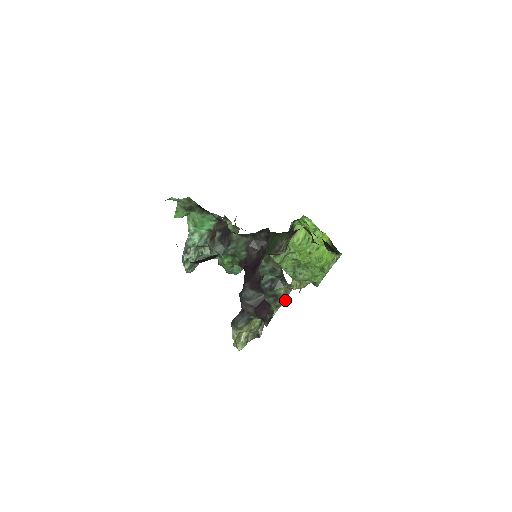
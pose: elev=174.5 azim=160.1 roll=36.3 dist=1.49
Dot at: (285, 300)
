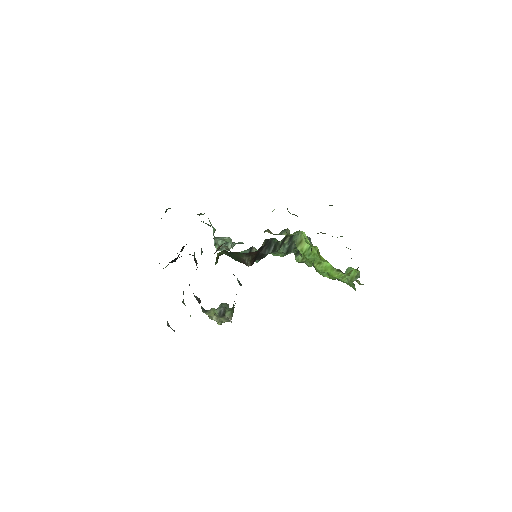
Dot at: occluded
